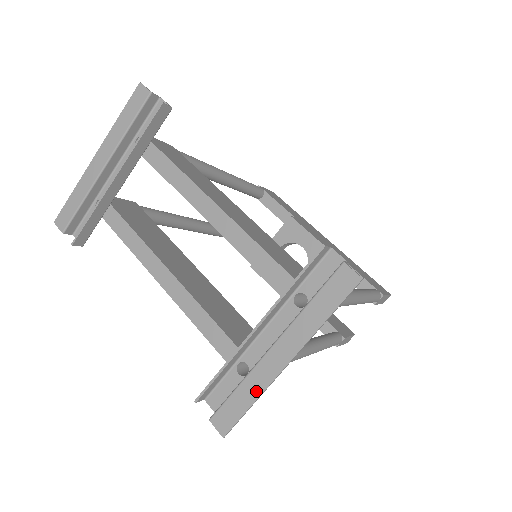
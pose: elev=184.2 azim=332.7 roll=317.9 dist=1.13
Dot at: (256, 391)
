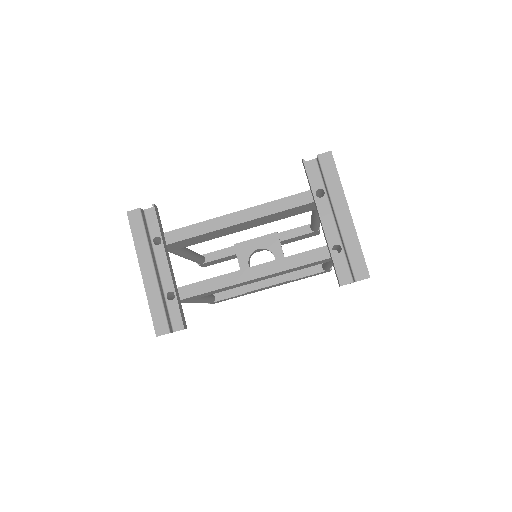
Dot at: (355, 241)
